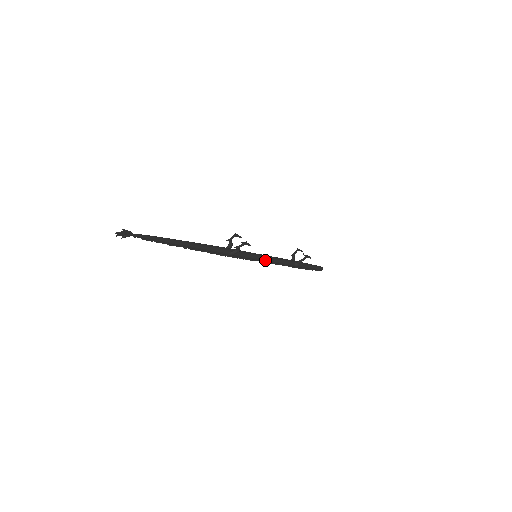
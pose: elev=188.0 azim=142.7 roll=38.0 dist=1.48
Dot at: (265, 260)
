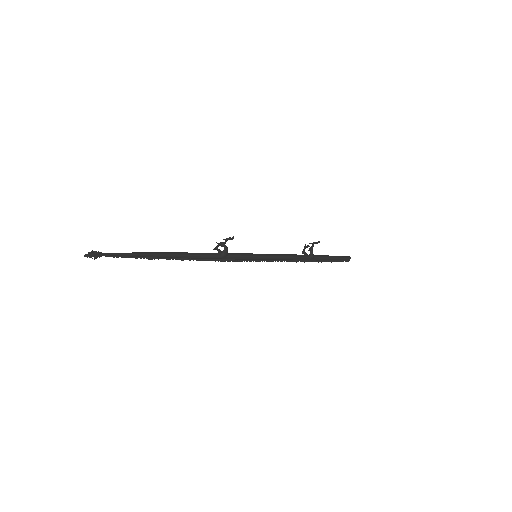
Dot at: (269, 257)
